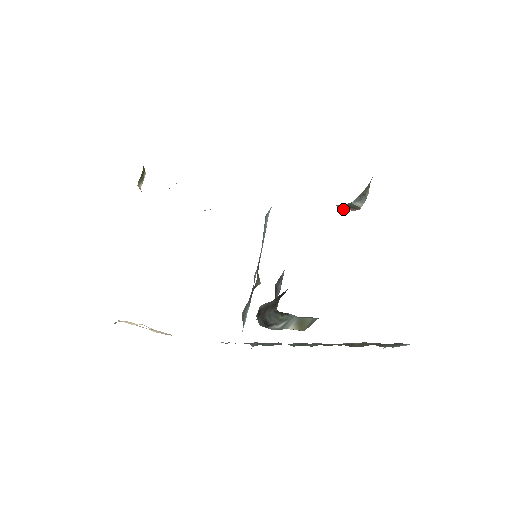
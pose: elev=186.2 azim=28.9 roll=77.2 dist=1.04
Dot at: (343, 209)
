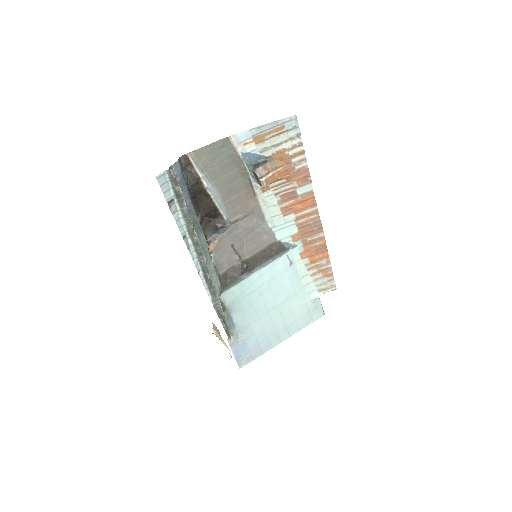
Dot at: (262, 186)
